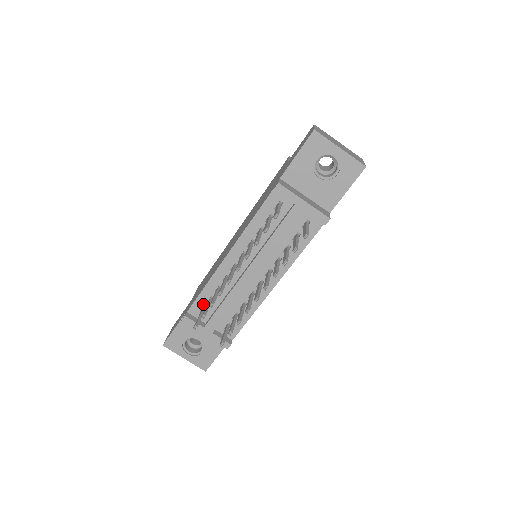
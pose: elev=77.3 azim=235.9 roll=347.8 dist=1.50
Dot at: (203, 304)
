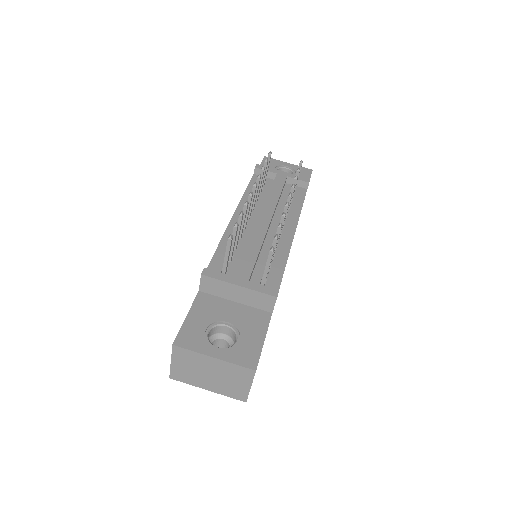
Dot at: (222, 263)
